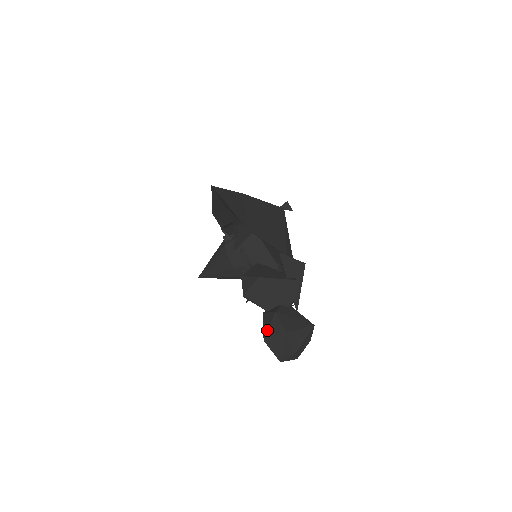
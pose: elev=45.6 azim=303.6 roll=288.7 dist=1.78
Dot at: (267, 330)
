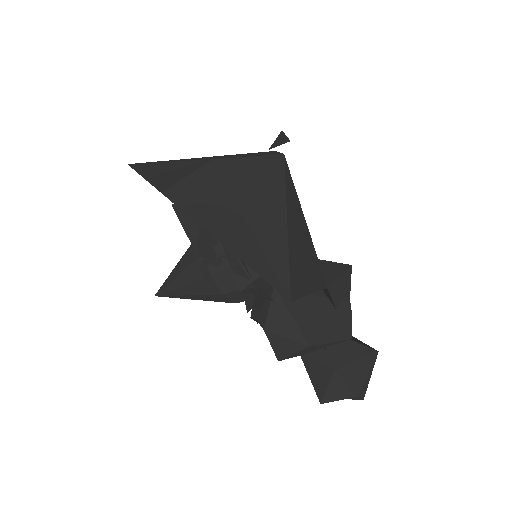
Dot at: (324, 392)
